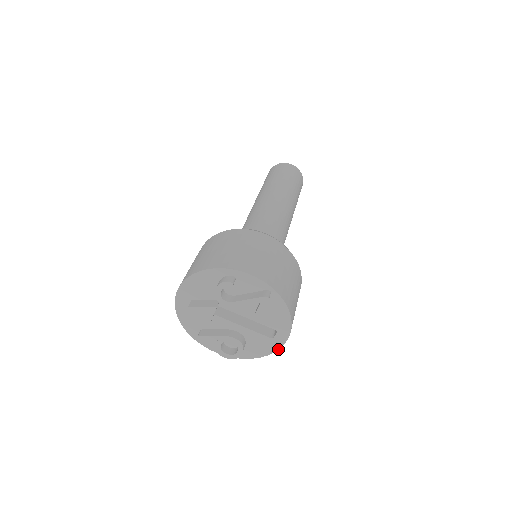
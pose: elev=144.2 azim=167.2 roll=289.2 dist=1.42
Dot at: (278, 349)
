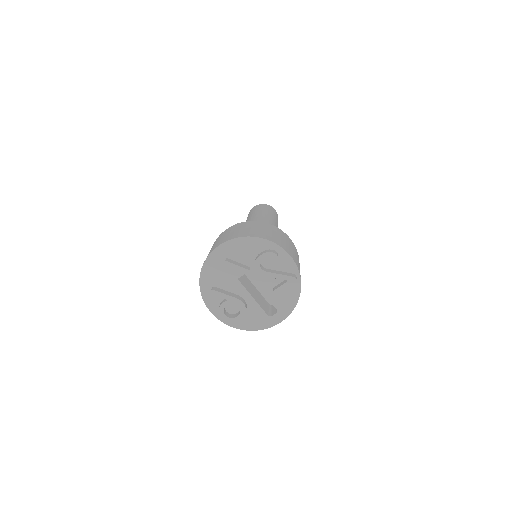
Dot at: (267, 328)
